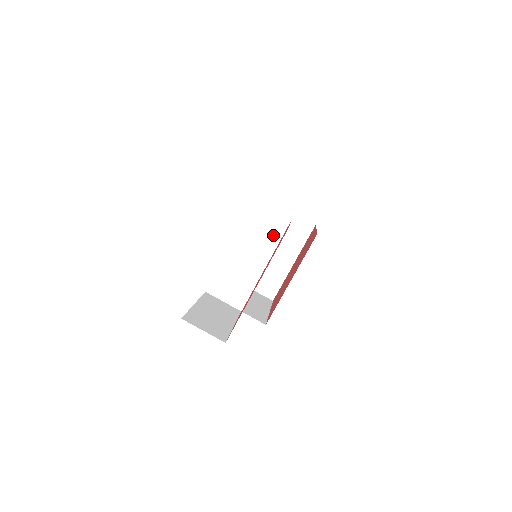
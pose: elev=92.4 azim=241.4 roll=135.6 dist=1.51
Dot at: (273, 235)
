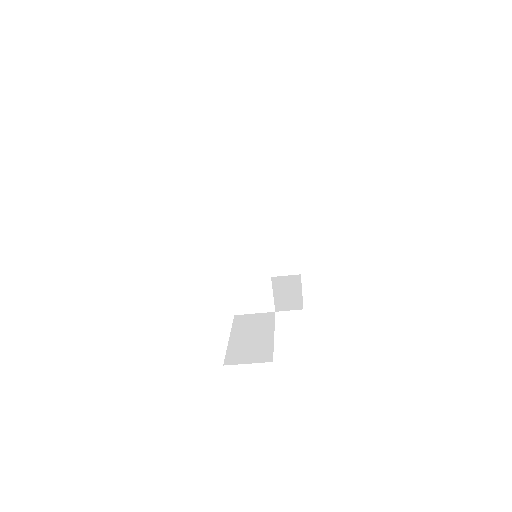
Dot at: (256, 233)
